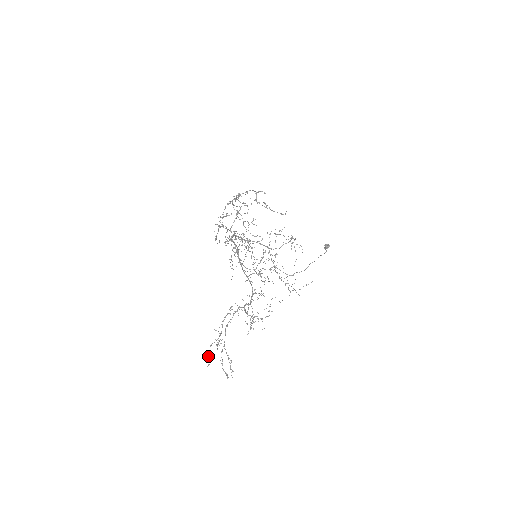
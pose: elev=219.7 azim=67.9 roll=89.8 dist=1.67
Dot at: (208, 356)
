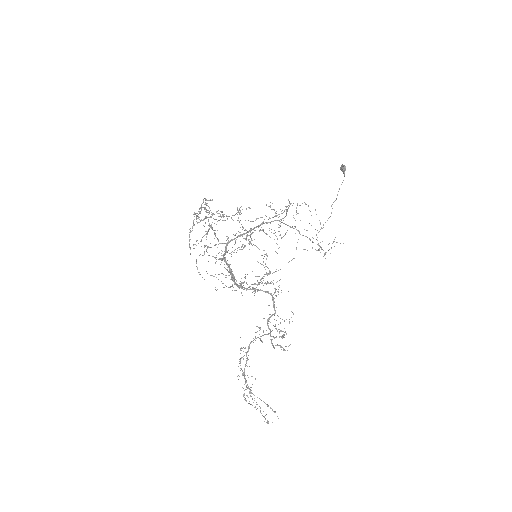
Dot at: occluded
